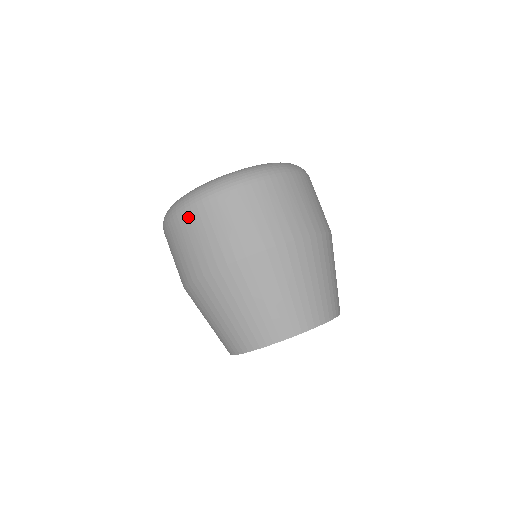
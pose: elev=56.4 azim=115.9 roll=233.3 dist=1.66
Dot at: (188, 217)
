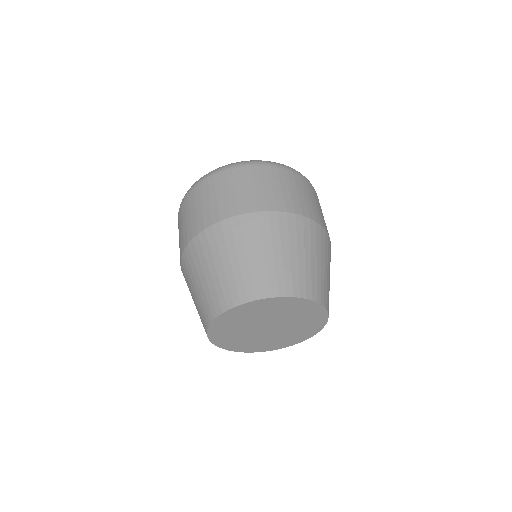
Dot at: (199, 189)
